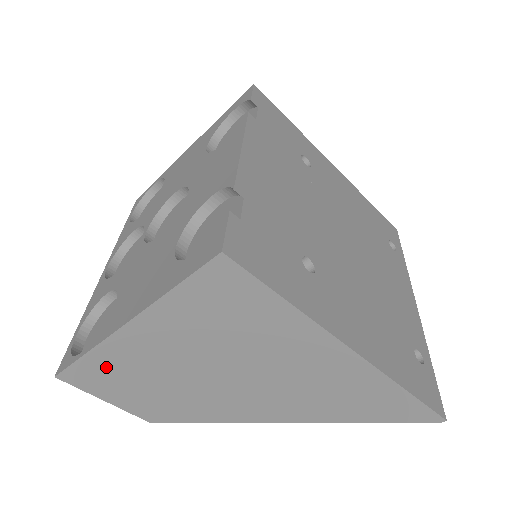
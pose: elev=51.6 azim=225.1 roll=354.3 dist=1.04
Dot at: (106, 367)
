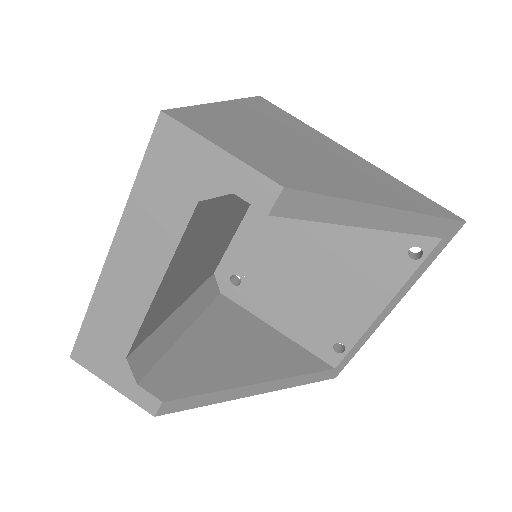
Dot at: (215, 120)
